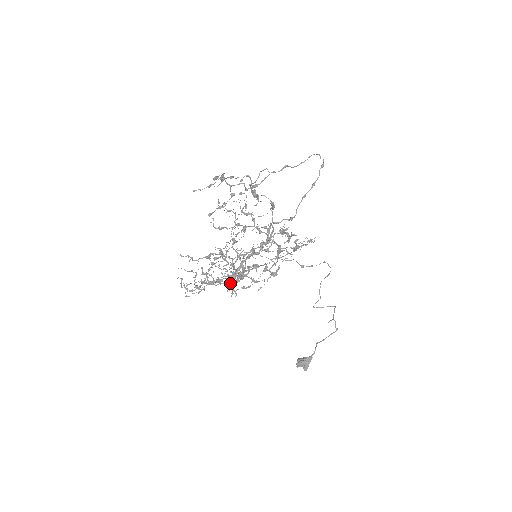
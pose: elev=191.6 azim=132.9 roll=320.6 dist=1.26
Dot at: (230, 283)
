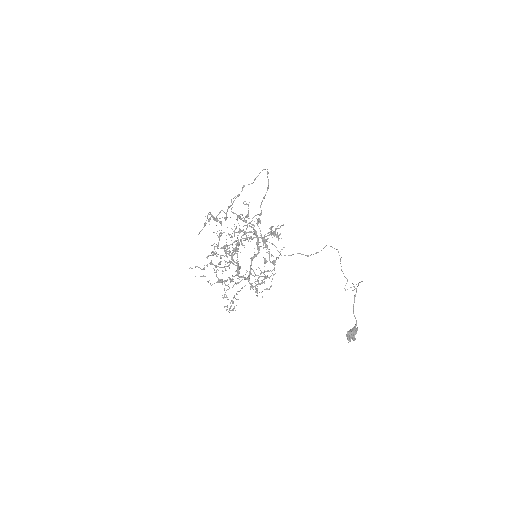
Dot at: occluded
